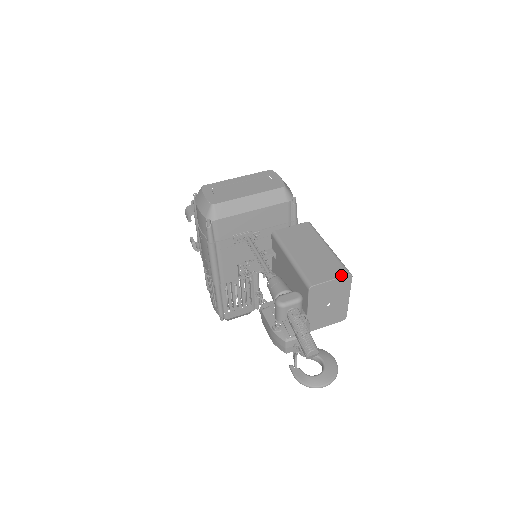
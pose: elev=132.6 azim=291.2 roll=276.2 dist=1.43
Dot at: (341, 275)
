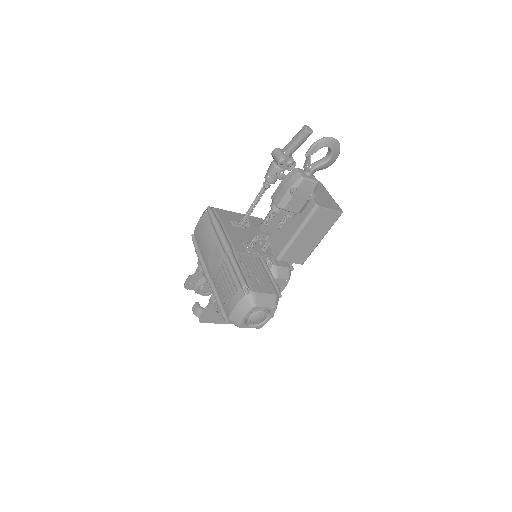
Dot at: occluded
